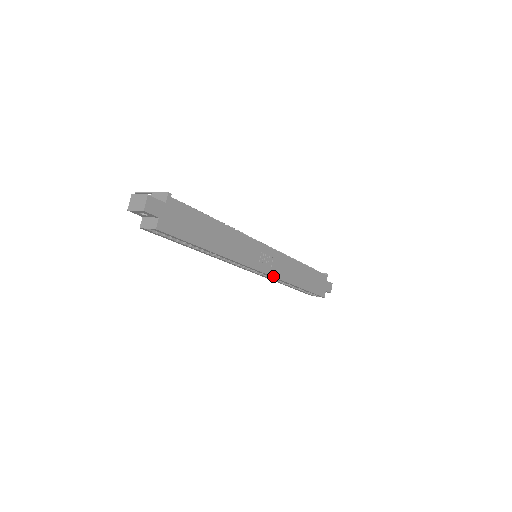
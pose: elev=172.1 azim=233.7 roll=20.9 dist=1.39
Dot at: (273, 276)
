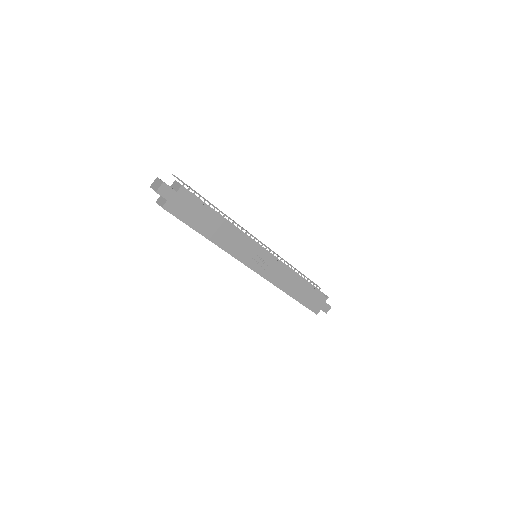
Dot at: (264, 277)
